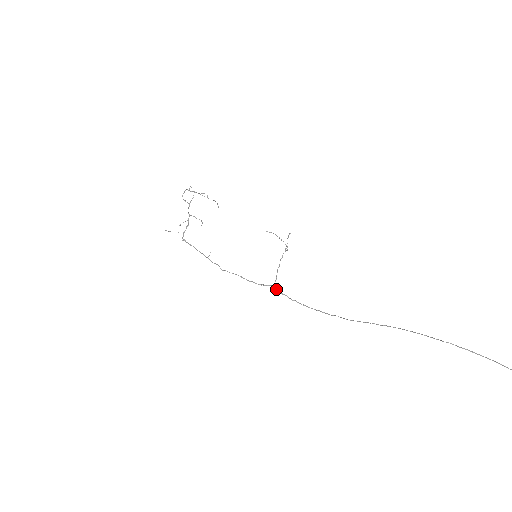
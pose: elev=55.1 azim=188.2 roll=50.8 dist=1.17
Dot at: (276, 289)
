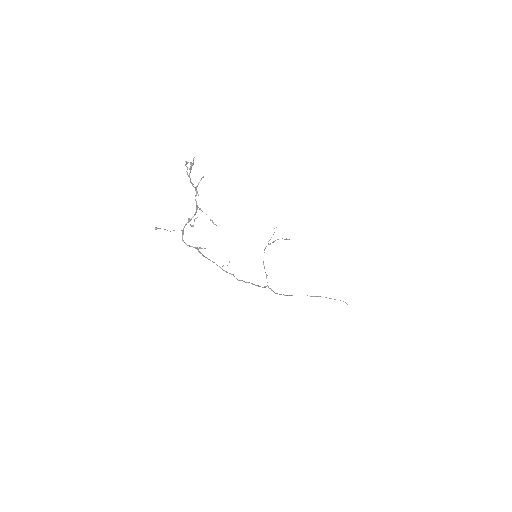
Dot at: occluded
